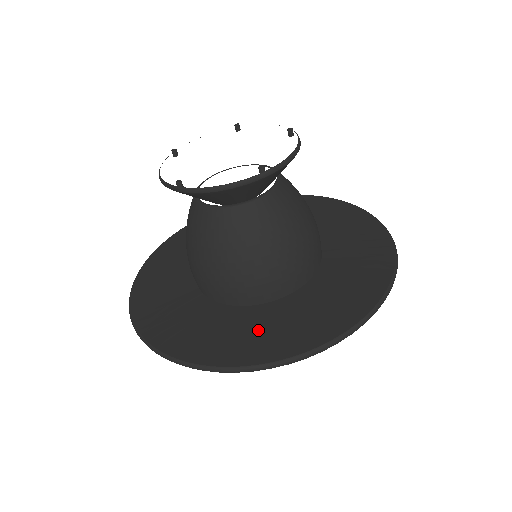
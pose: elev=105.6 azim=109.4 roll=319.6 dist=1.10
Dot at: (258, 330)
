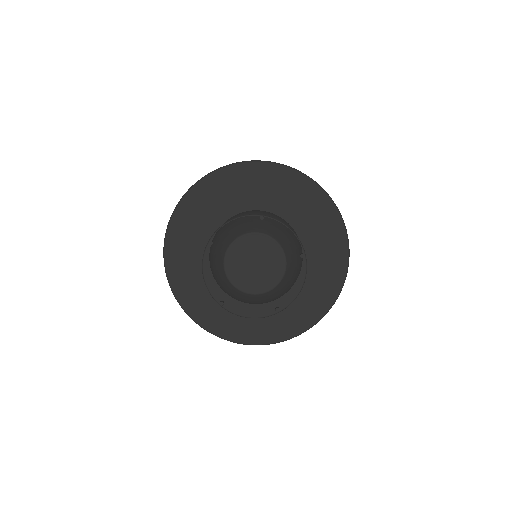
Dot at: (254, 321)
